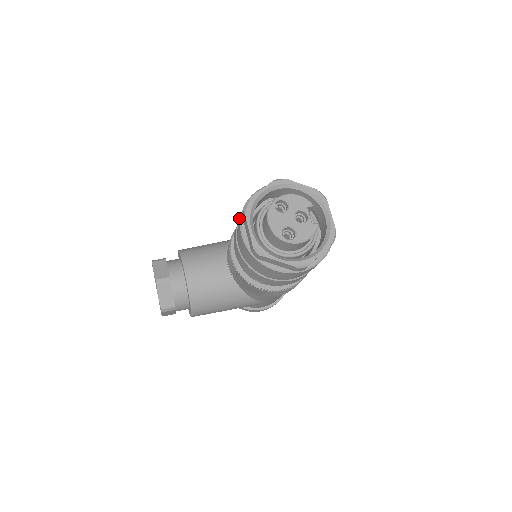
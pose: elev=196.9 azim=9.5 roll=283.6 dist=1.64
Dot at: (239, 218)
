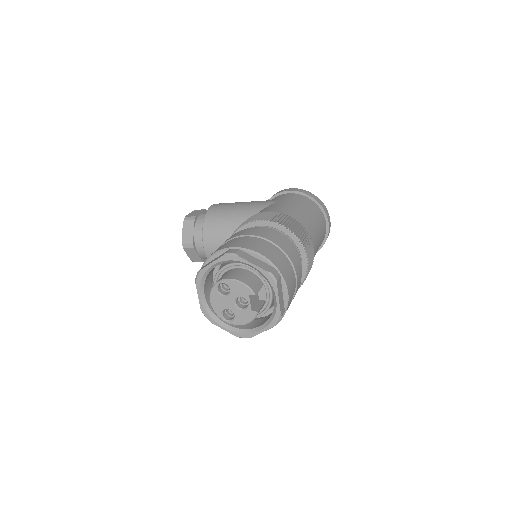
Dot at: occluded
